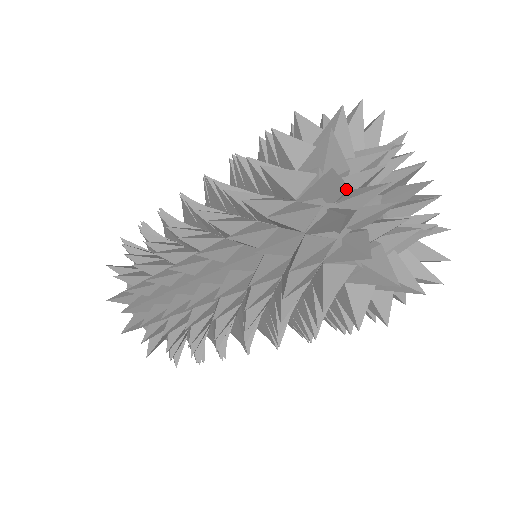
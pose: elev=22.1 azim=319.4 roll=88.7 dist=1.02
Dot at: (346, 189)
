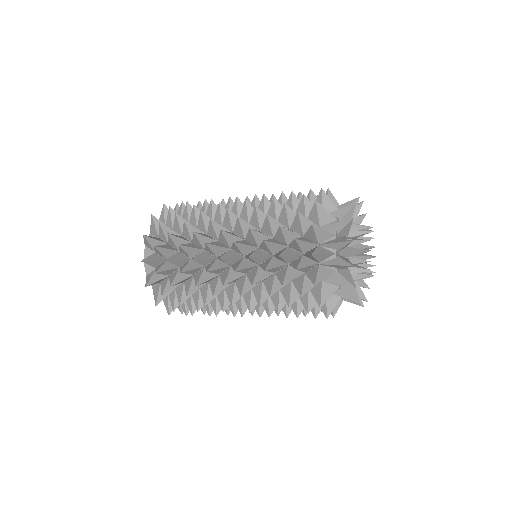
Dot at: (348, 272)
